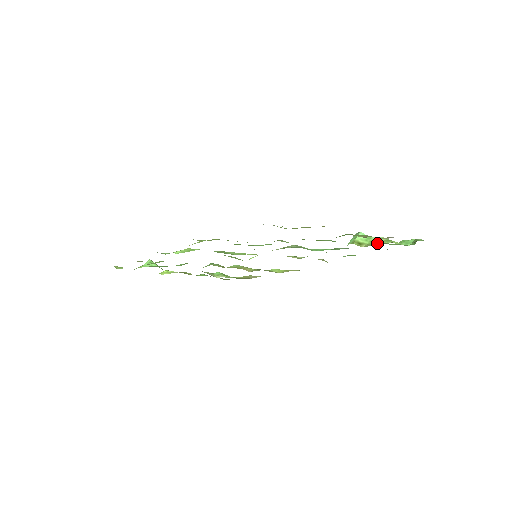
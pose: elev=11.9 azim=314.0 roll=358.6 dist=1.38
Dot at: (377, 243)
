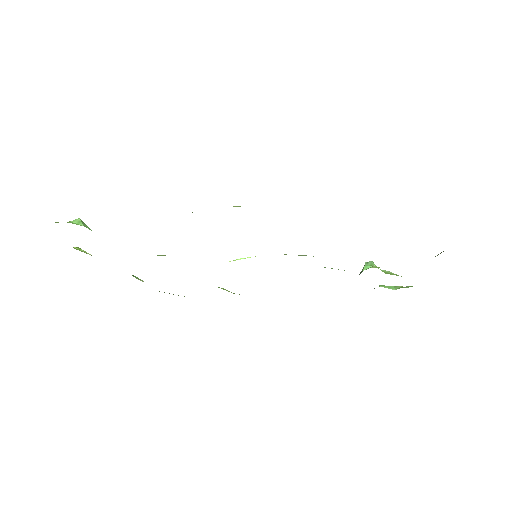
Dot at: (395, 274)
